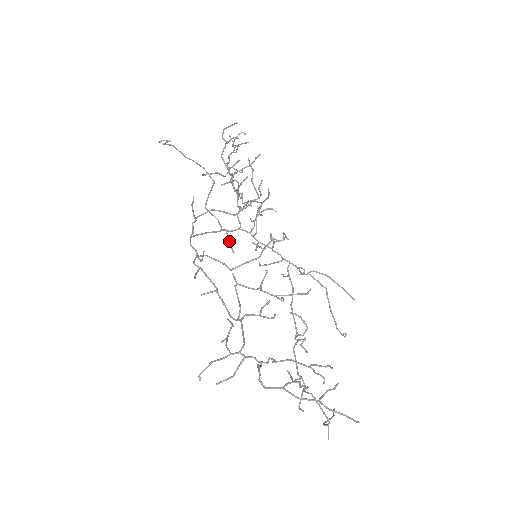
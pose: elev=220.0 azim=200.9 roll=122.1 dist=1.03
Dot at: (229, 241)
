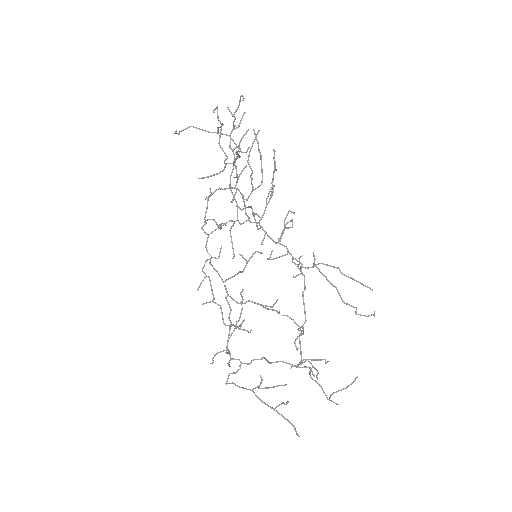
Dot at: occluded
